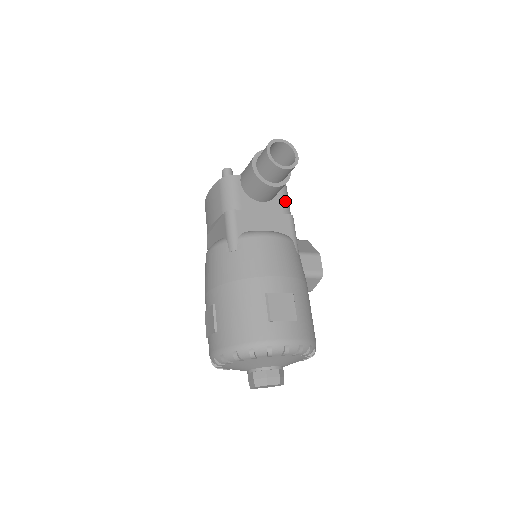
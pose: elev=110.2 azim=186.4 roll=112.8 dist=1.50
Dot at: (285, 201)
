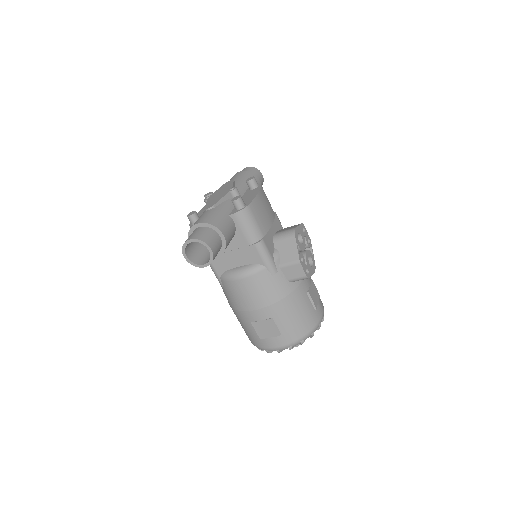
Dot at: (247, 232)
